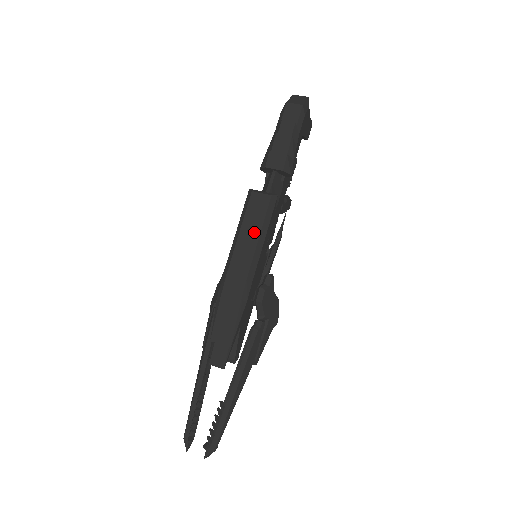
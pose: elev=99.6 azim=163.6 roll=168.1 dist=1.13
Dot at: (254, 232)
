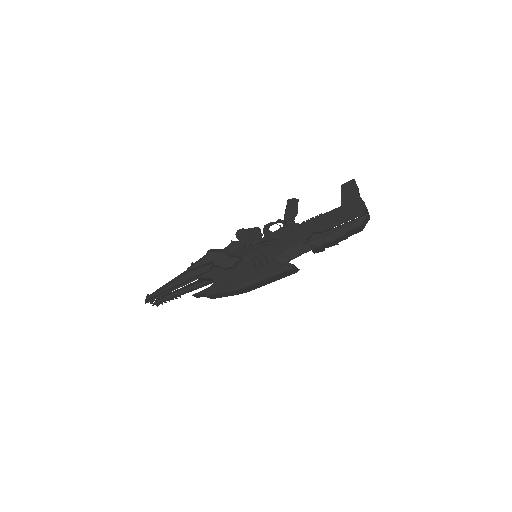
Dot at: (273, 281)
